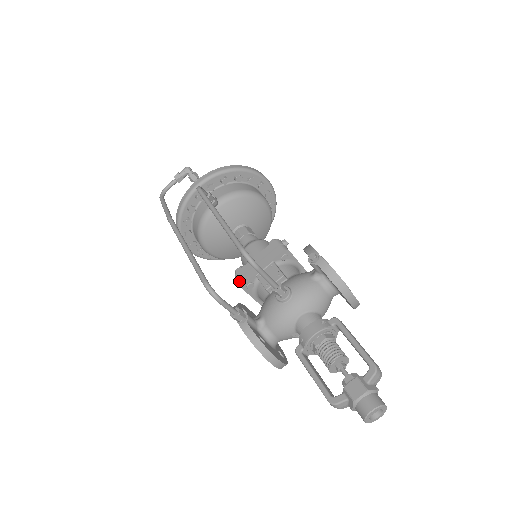
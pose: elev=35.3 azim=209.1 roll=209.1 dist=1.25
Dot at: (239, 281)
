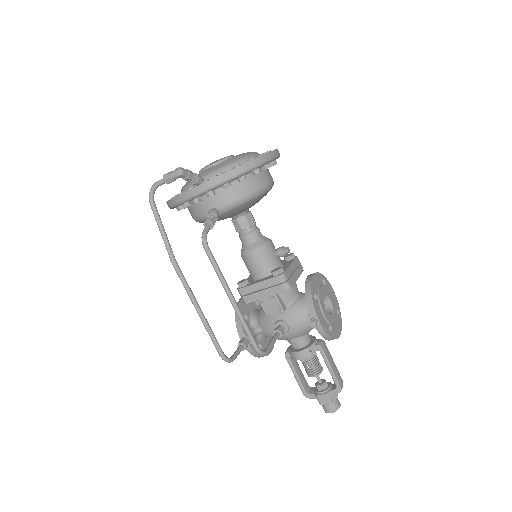
Dot at: (242, 298)
